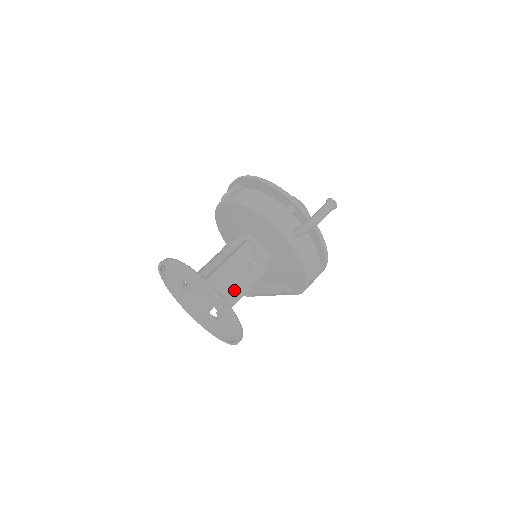
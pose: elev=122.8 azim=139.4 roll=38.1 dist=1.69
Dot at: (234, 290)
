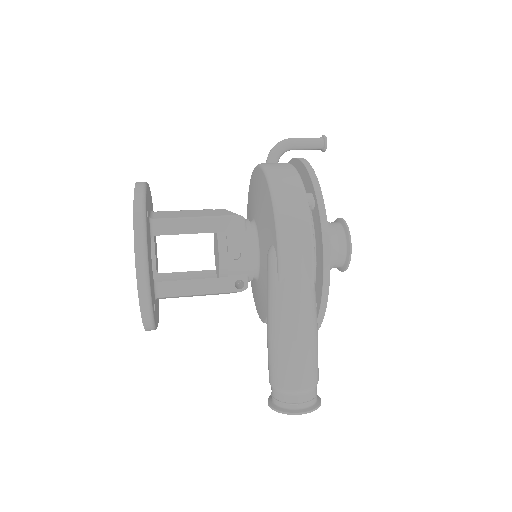
Dot at: (178, 213)
